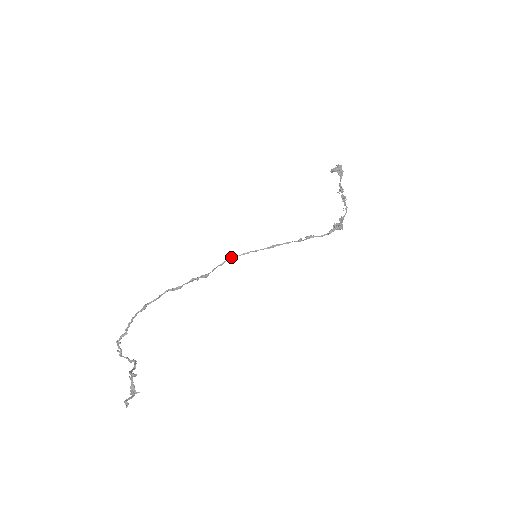
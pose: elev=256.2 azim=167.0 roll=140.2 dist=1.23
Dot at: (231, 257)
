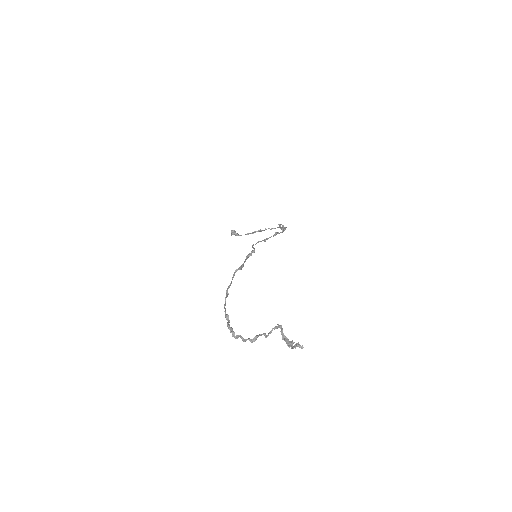
Dot at: (252, 245)
